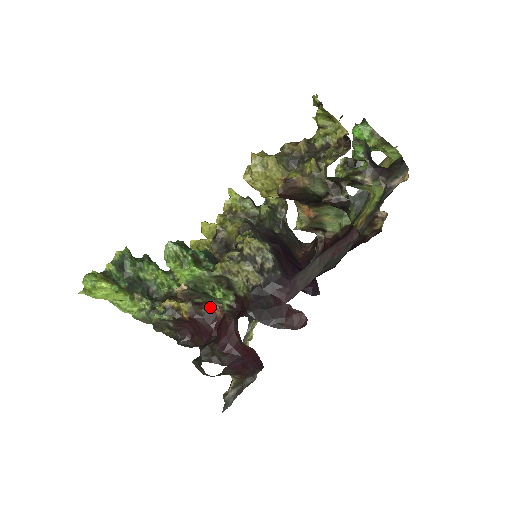
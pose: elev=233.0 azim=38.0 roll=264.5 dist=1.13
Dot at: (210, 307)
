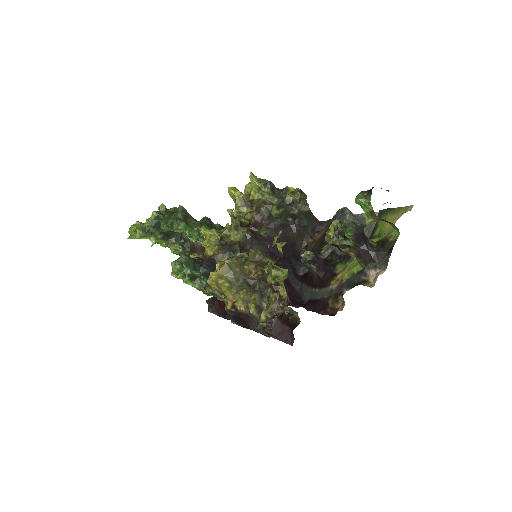
Dot at: occluded
